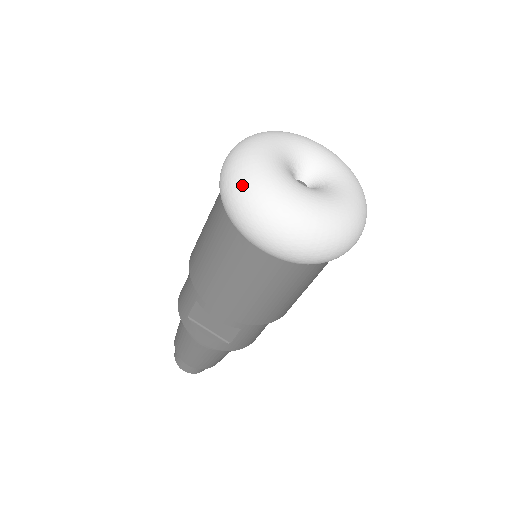
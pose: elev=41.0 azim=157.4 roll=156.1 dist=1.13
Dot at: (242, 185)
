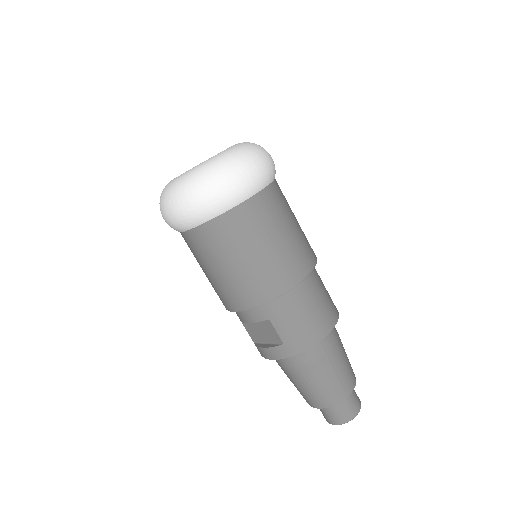
Dot at: occluded
